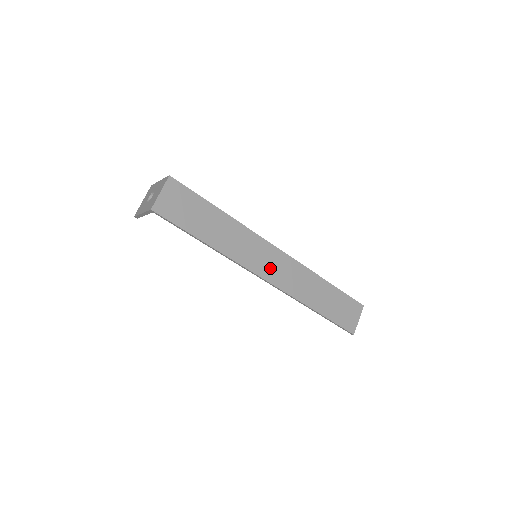
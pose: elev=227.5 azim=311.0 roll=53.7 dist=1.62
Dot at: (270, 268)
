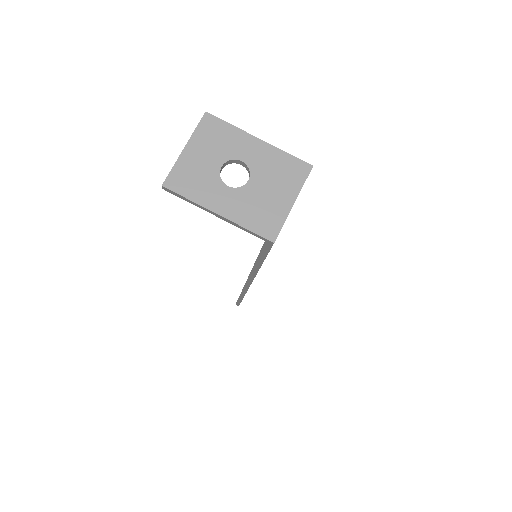
Dot at: occluded
